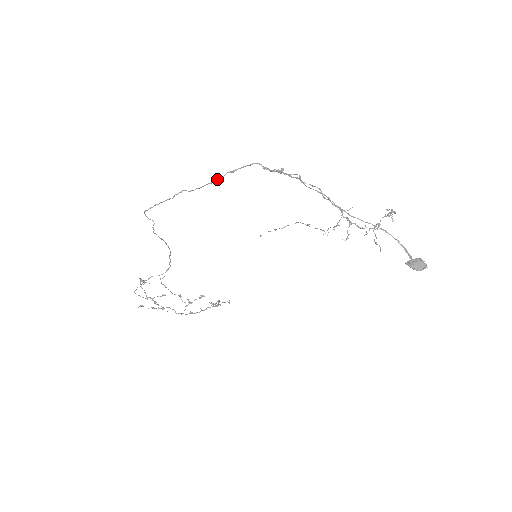
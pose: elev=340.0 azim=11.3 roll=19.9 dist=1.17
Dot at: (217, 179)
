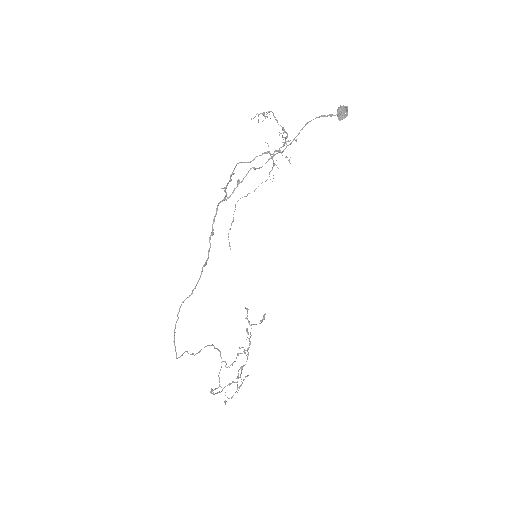
Dot at: (208, 255)
